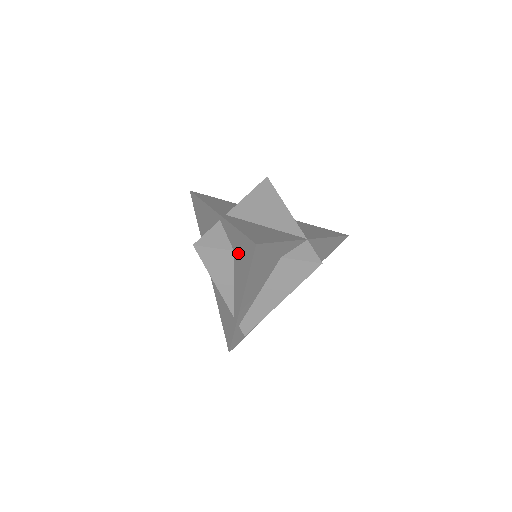
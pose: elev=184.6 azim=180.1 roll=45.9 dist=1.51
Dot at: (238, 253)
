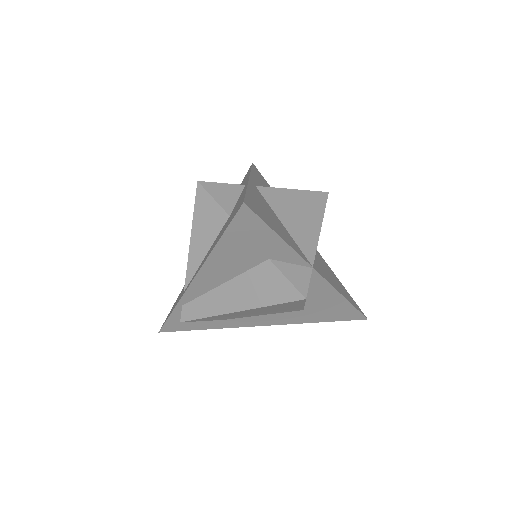
Dot at: (230, 217)
